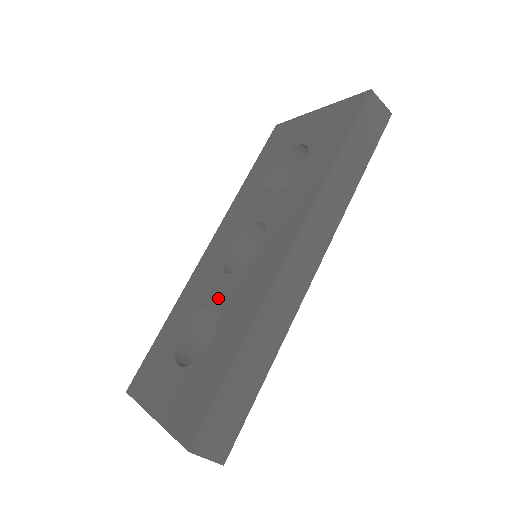
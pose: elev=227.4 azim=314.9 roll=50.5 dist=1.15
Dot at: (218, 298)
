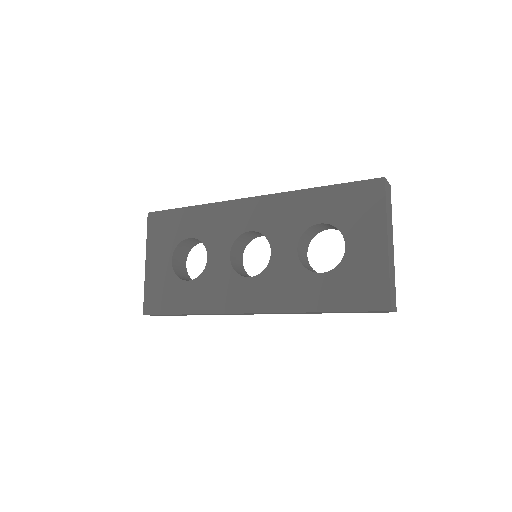
Dot at: (213, 260)
